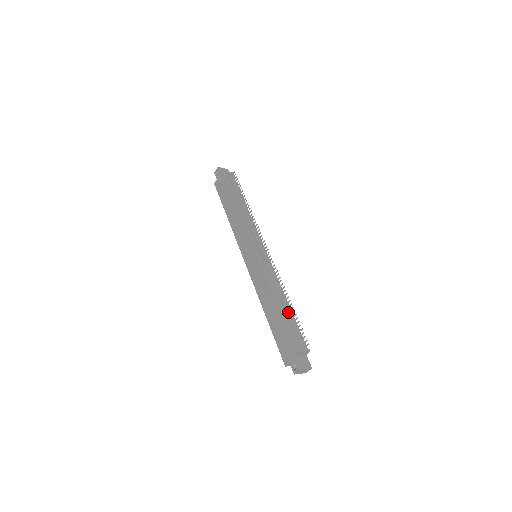
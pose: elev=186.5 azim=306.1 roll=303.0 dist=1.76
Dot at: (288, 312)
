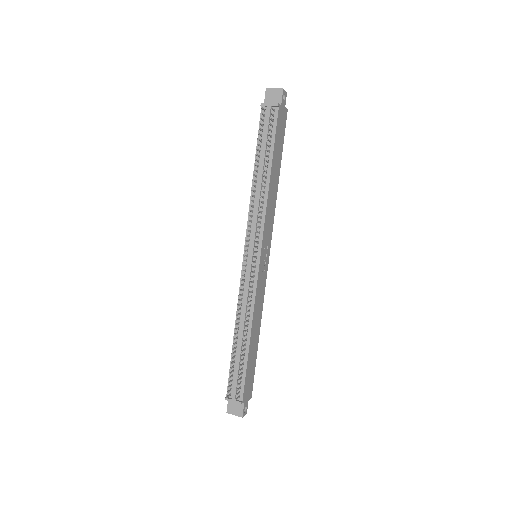
Dot at: (239, 352)
